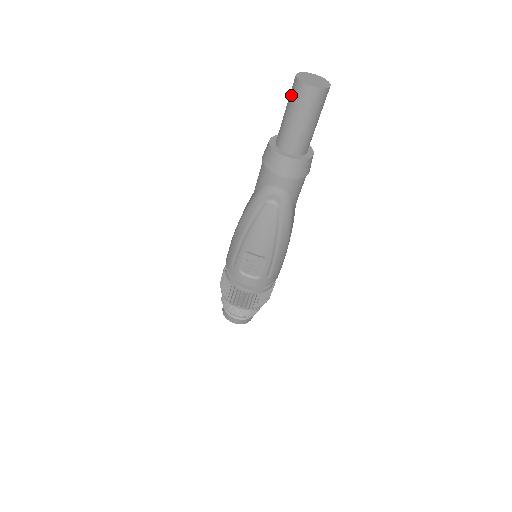
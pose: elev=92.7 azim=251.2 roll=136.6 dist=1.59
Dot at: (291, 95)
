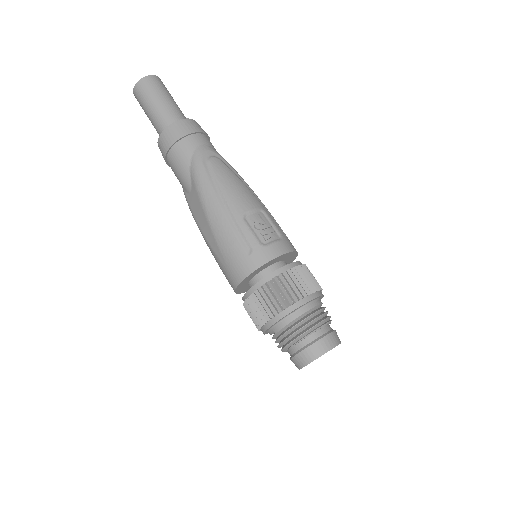
Dot at: (143, 94)
